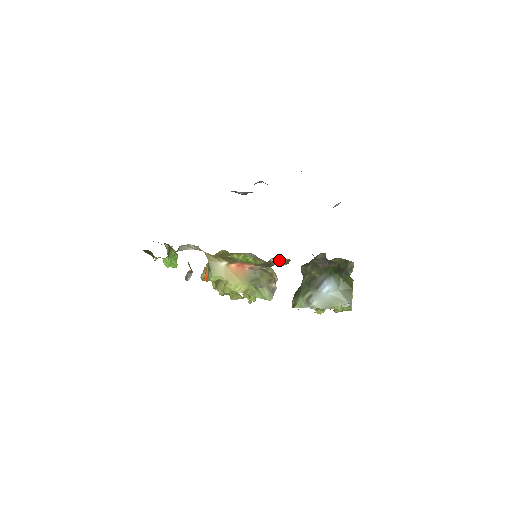
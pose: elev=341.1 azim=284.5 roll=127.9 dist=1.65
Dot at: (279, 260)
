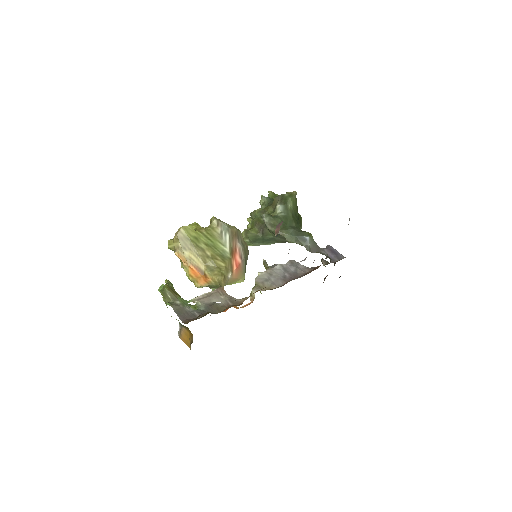
Dot at: occluded
